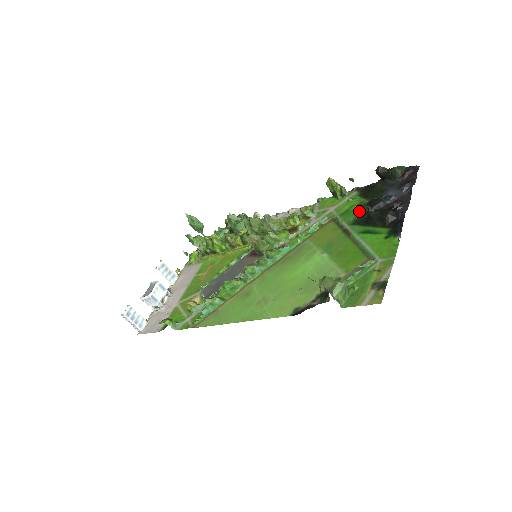
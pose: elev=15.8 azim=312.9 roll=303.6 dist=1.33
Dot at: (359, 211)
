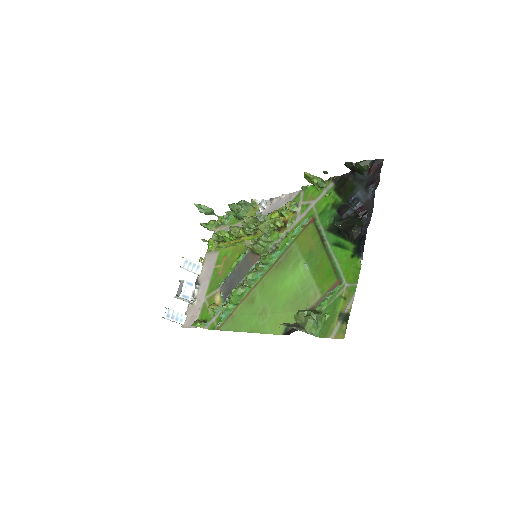
Dot at: (333, 214)
